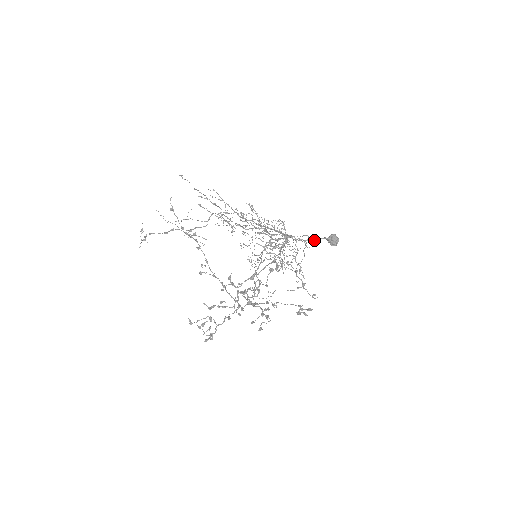
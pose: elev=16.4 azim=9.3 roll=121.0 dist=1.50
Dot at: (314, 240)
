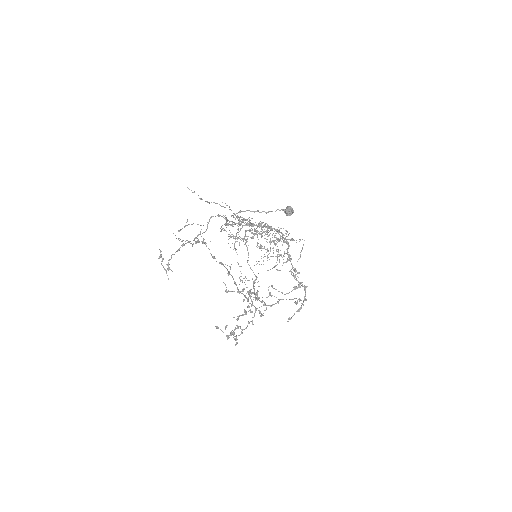
Dot at: occluded
